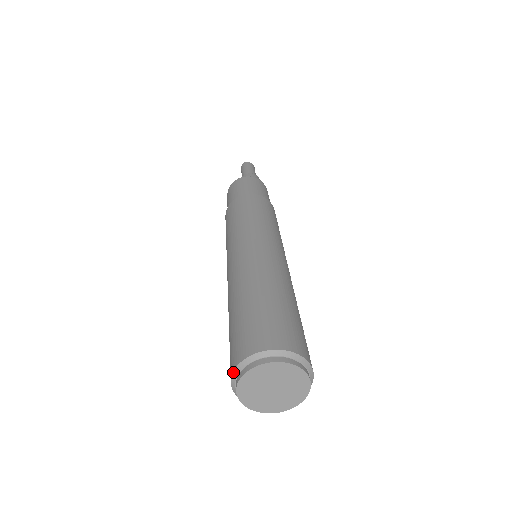
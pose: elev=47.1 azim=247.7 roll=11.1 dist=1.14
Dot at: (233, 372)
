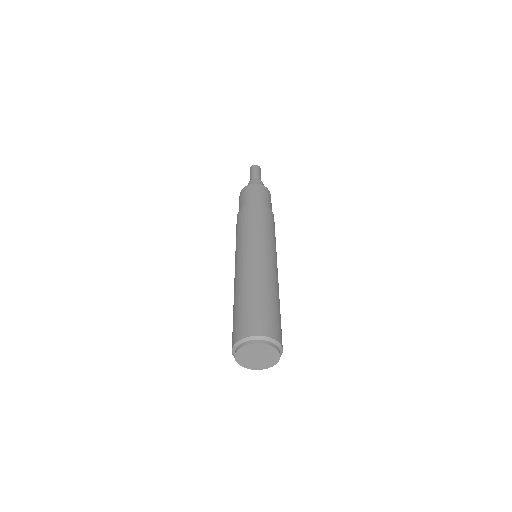
Dot at: (232, 351)
